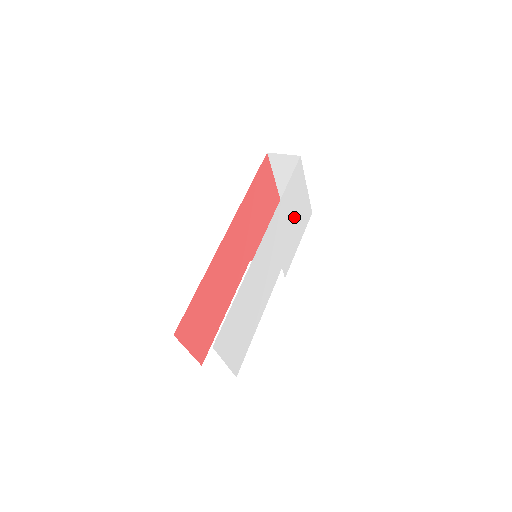
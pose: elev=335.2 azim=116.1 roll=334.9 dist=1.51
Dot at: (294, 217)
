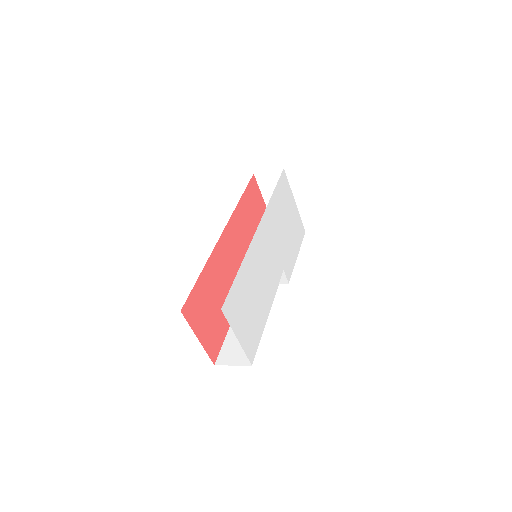
Dot at: (287, 224)
